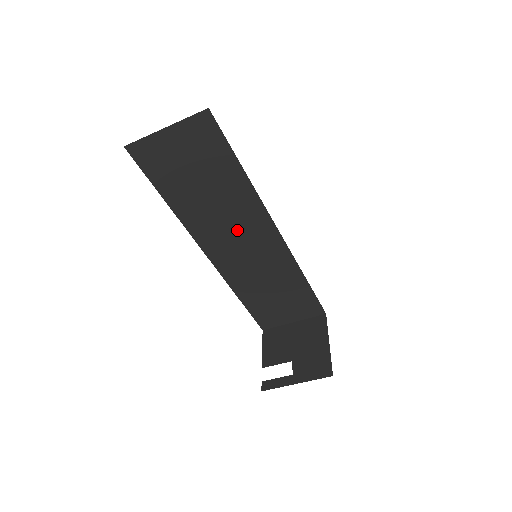
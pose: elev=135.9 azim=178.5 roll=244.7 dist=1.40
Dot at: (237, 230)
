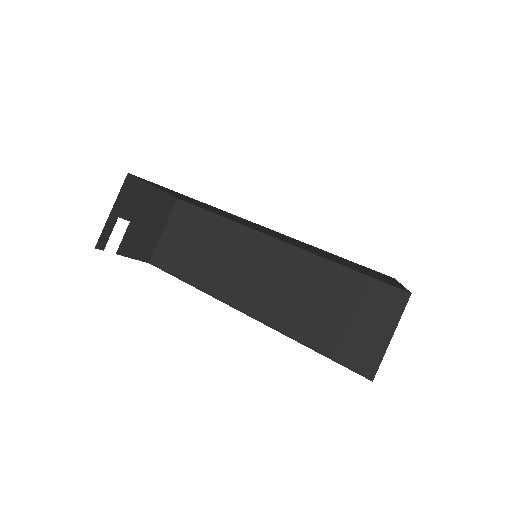
Dot at: (248, 266)
